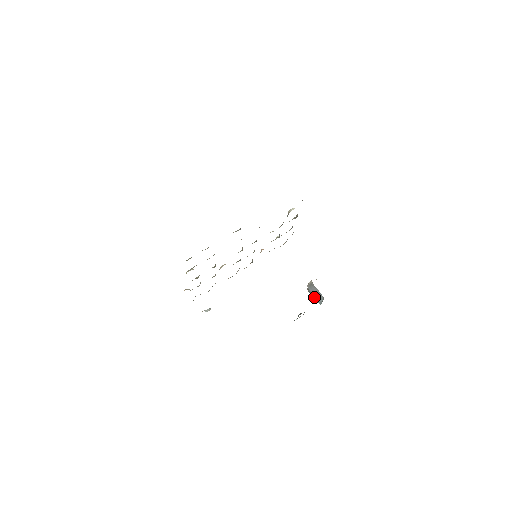
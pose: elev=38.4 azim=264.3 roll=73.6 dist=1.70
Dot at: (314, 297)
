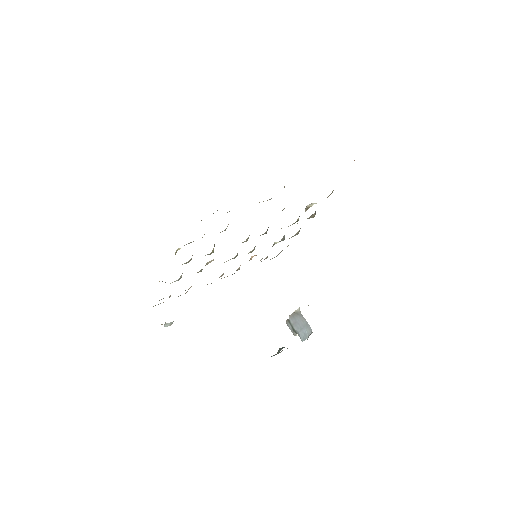
Dot at: (295, 331)
